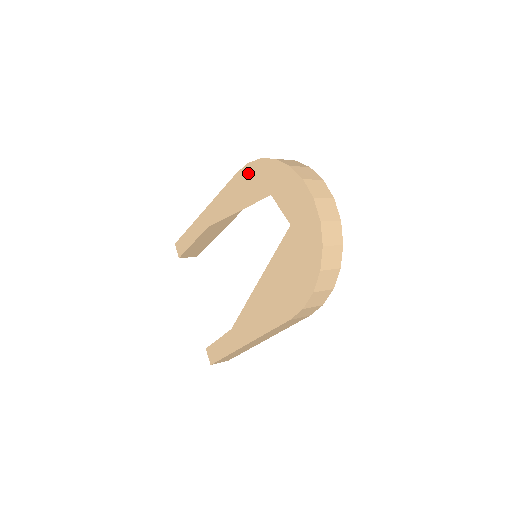
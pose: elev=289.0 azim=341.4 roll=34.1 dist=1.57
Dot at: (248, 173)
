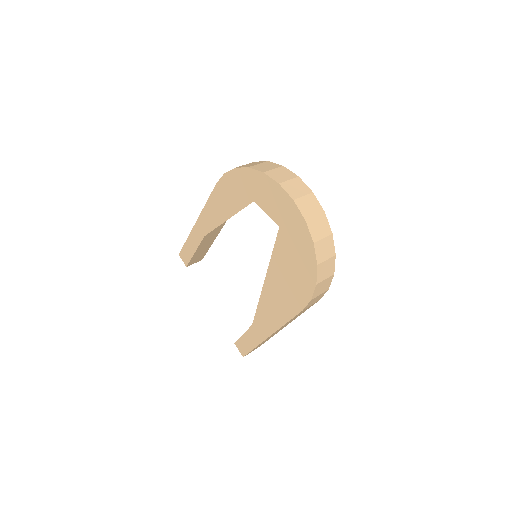
Dot at: (227, 183)
